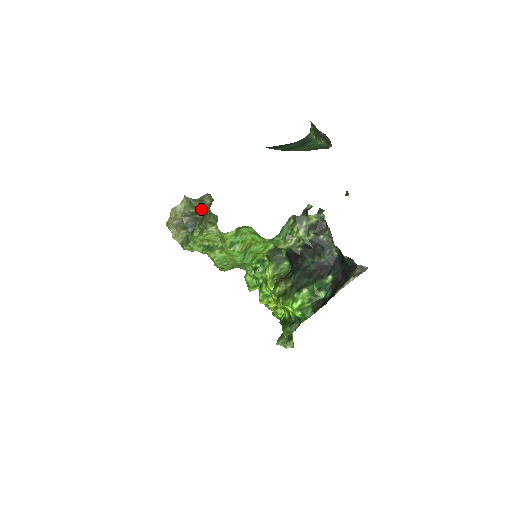
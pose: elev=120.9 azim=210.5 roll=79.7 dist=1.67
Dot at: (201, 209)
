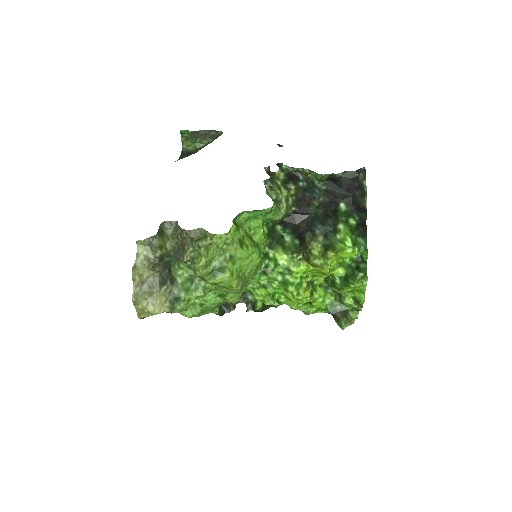
Dot at: (166, 246)
